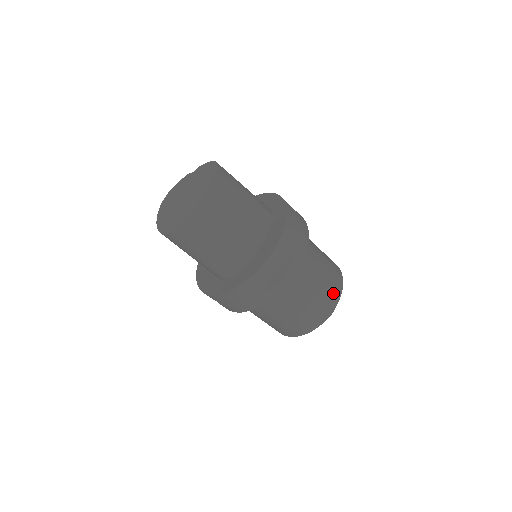
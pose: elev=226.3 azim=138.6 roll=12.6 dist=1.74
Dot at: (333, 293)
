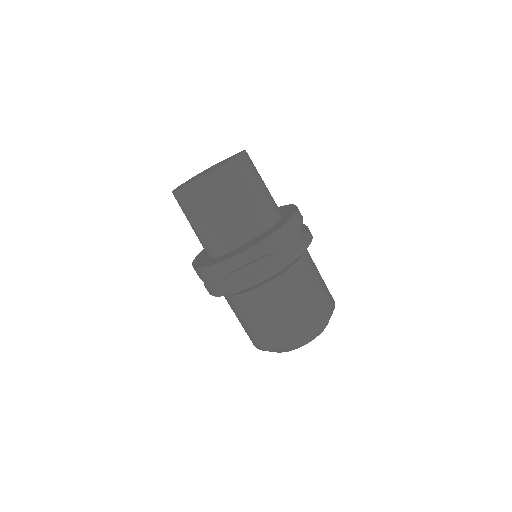
Dot at: (309, 322)
